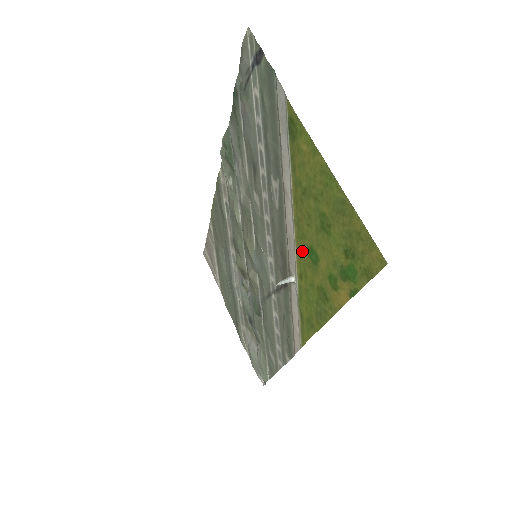
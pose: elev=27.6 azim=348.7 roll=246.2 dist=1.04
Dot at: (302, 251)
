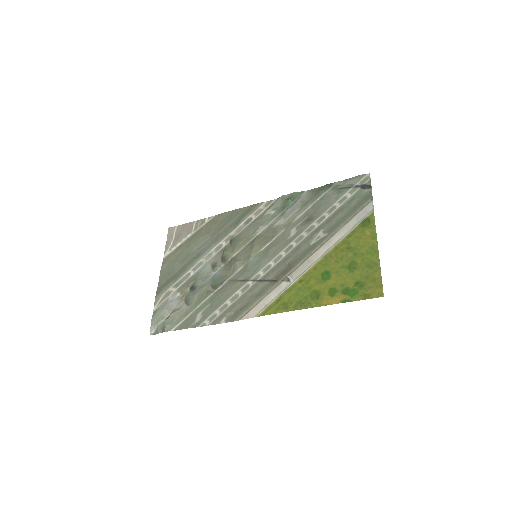
Dot at: (317, 270)
